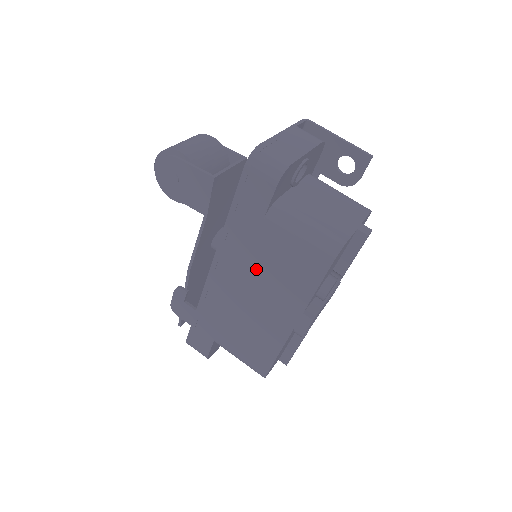
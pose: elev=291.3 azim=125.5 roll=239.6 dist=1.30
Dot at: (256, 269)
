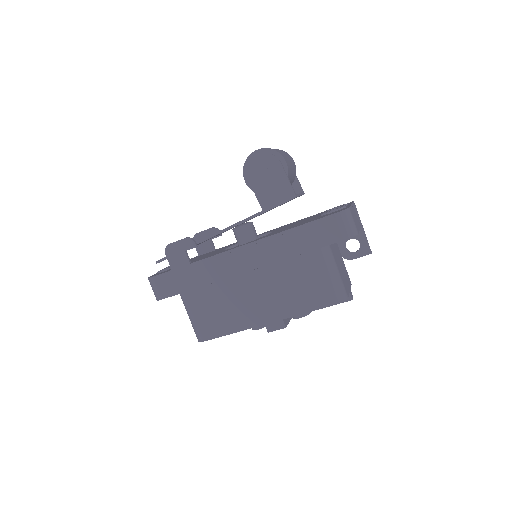
Dot at: (277, 272)
